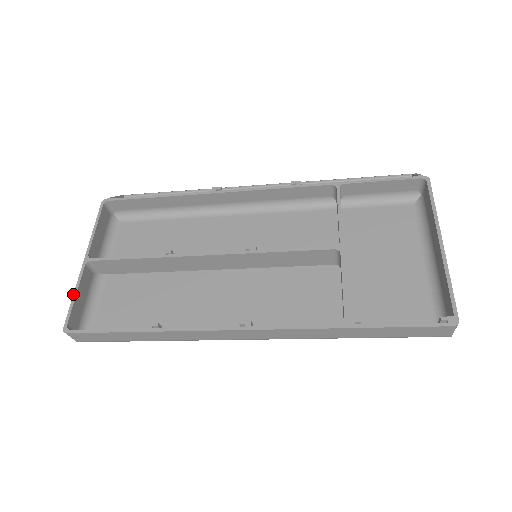
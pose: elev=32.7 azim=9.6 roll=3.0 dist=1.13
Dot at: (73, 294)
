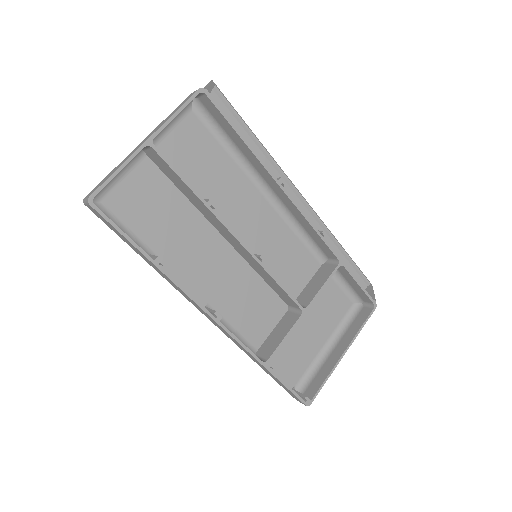
Dot at: (117, 169)
